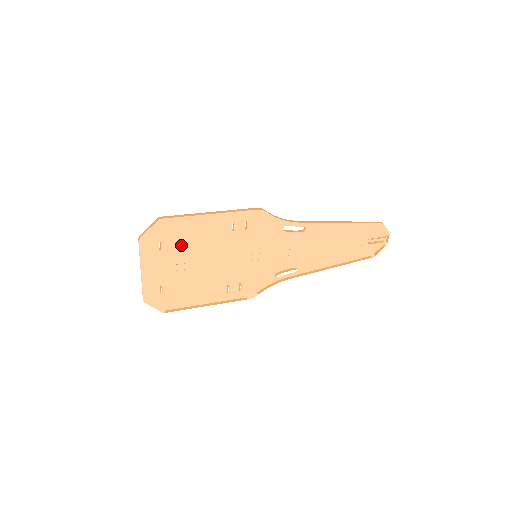
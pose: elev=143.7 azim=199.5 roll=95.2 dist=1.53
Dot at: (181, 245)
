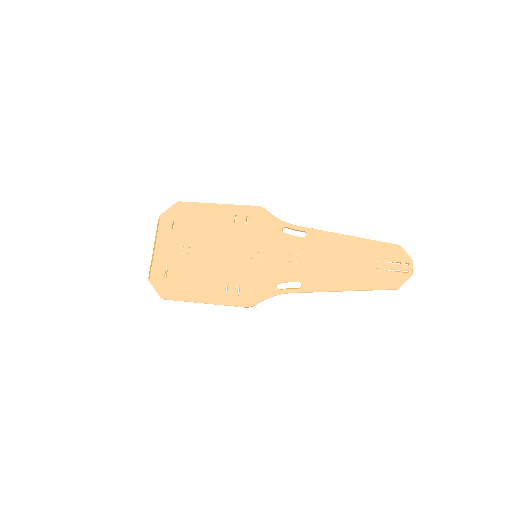
Dot at: (190, 228)
